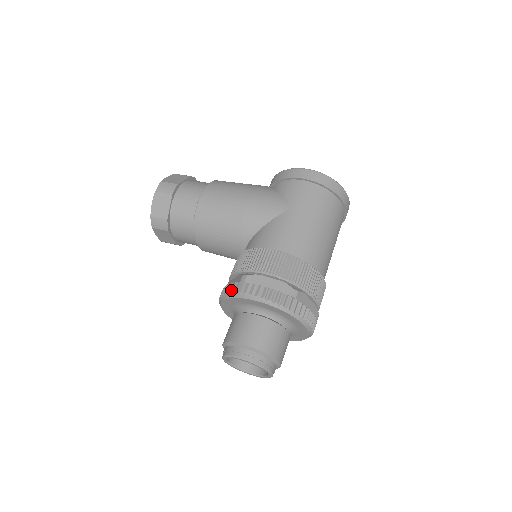
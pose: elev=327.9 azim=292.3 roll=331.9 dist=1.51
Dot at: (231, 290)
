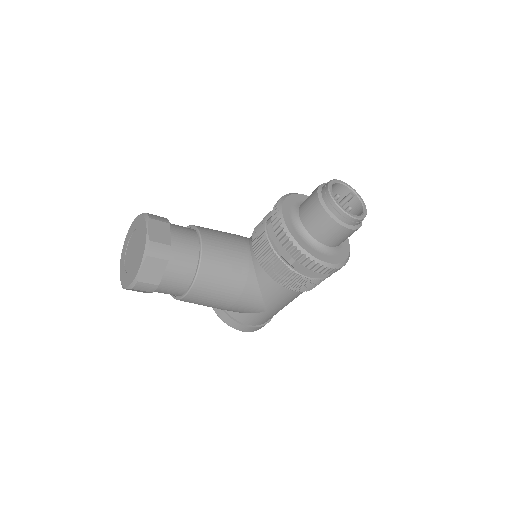
Dot at: occluded
